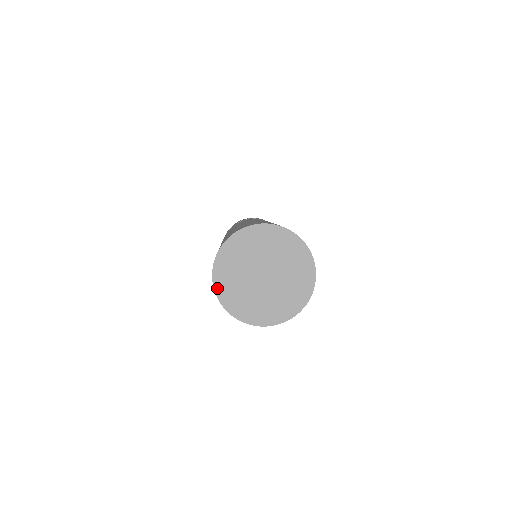
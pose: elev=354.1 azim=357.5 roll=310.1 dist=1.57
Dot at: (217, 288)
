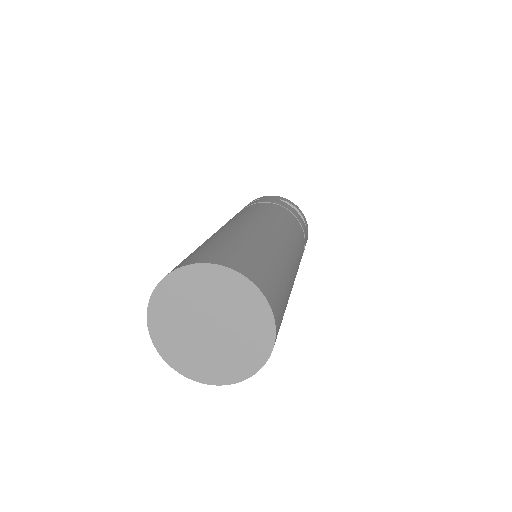
Dot at: (179, 369)
